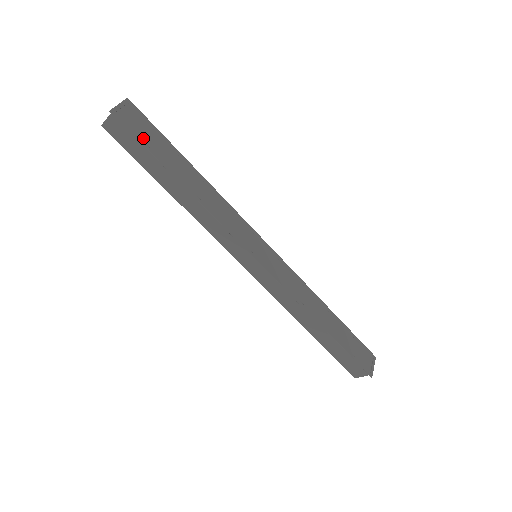
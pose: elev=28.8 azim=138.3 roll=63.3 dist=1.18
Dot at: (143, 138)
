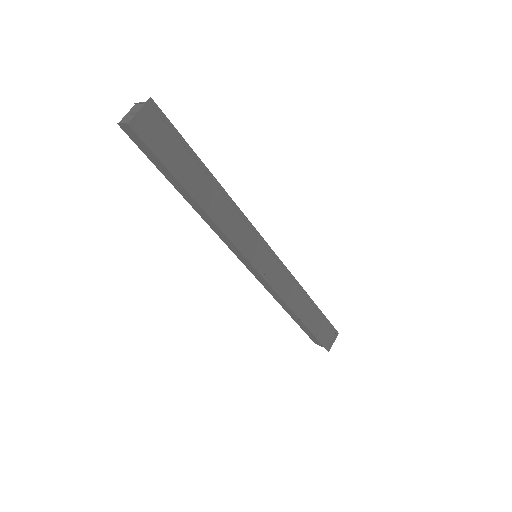
Dot at: (162, 151)
